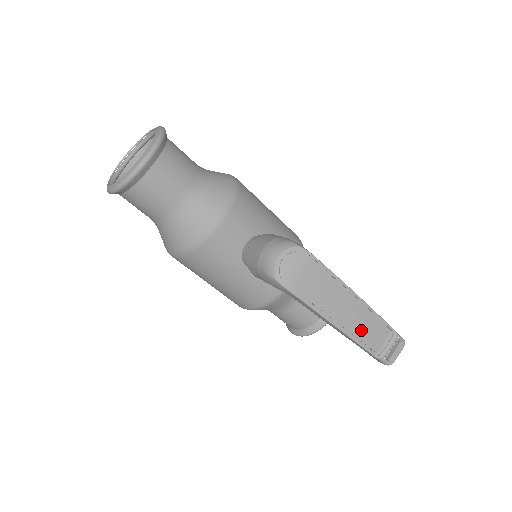
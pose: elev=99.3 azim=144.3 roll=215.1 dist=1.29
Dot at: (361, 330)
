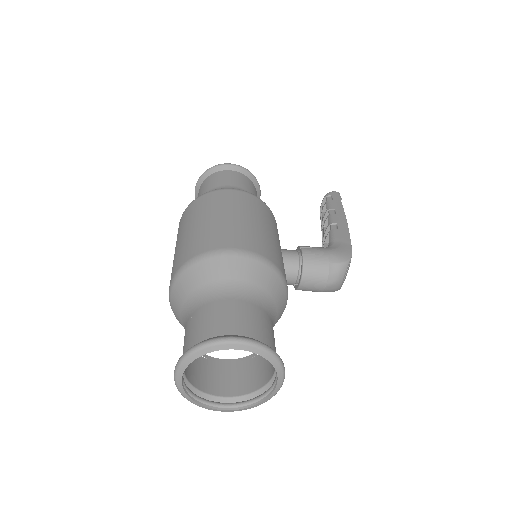
Dot at: occluded
